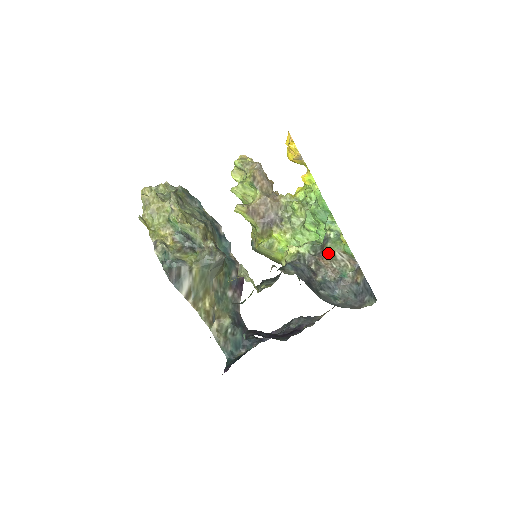
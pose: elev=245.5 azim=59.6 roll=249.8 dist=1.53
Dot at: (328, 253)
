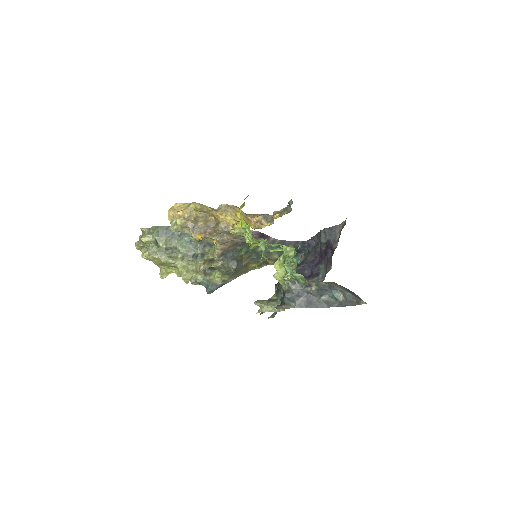
Dot at: occluded
